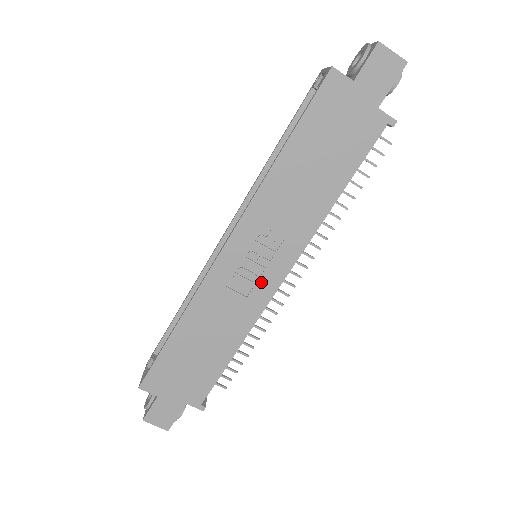
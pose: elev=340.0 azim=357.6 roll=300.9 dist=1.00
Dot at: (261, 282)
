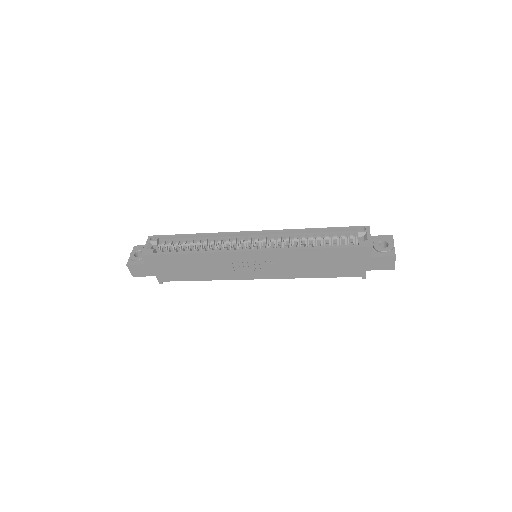
Dot at: (247, 272)
